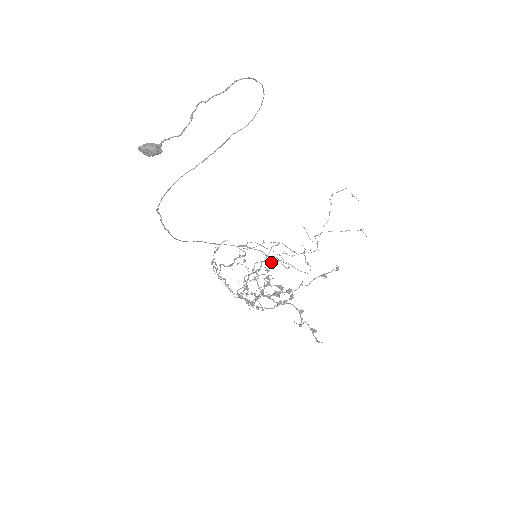
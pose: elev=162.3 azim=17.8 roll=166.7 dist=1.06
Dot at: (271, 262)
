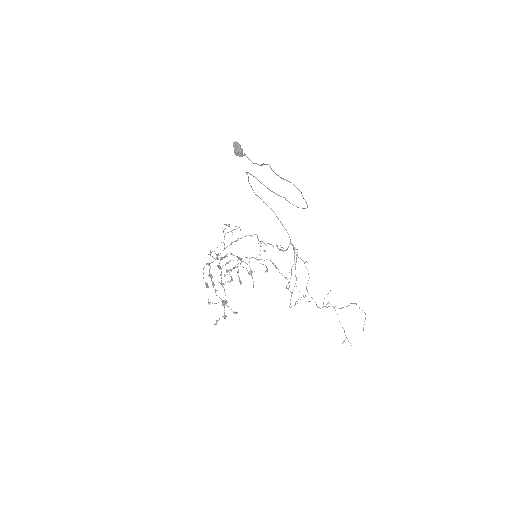
Dot at: occluded
